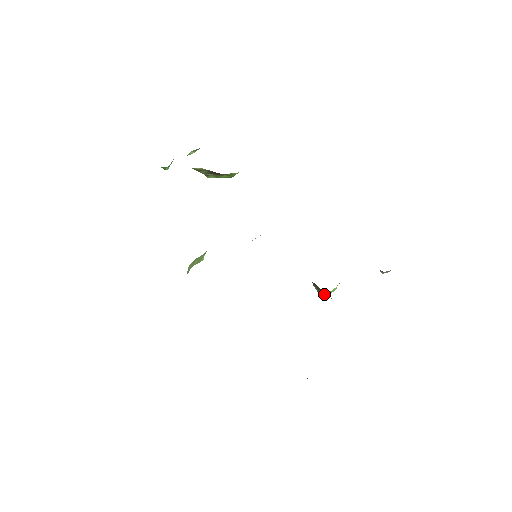
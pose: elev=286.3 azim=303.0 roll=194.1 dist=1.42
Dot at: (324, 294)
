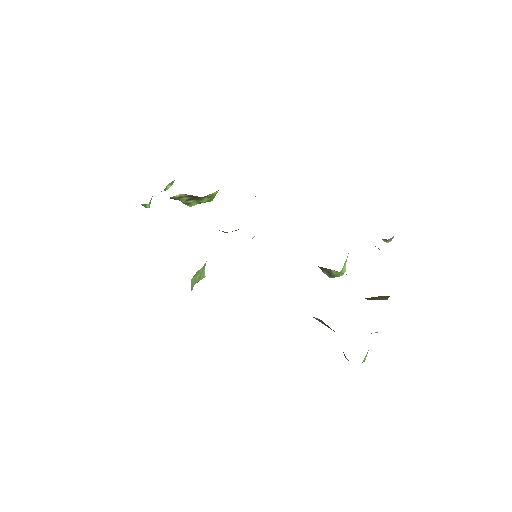
Dot at: (335, 273)
